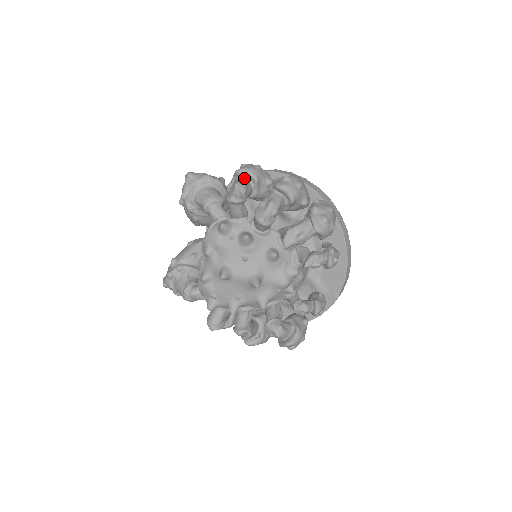
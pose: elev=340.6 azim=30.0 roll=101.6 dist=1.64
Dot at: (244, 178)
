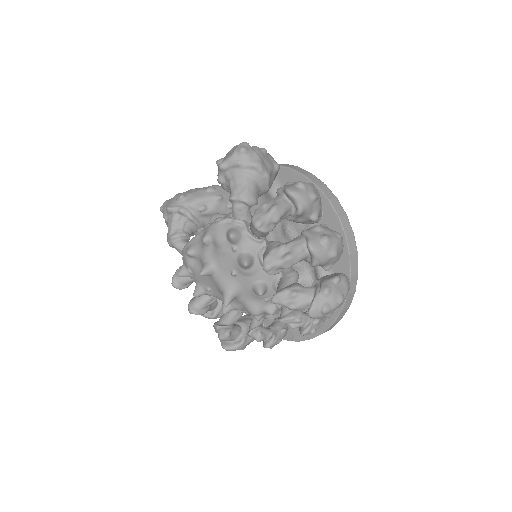
Dot at: (290, 201)
